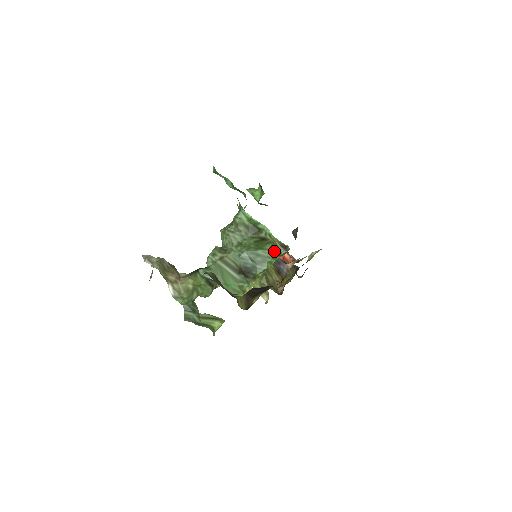
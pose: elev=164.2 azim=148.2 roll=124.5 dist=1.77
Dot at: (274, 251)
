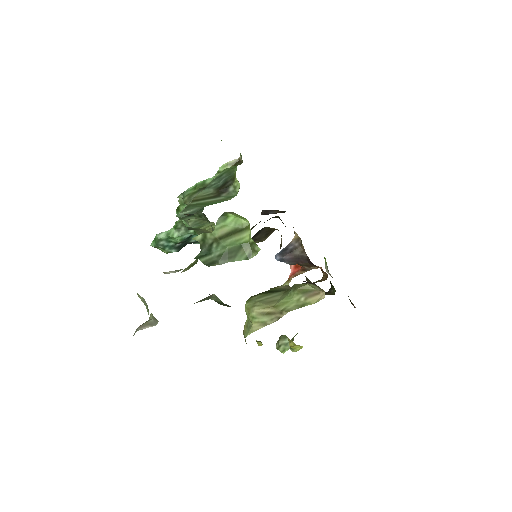
Dot at: (232, 167)
